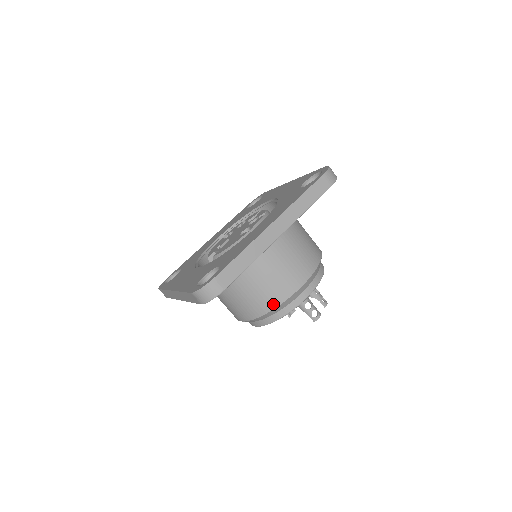
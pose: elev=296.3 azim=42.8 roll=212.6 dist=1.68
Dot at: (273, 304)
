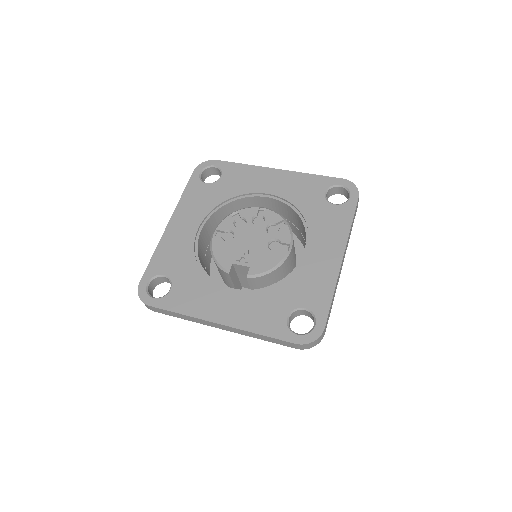
Dot at: occluded
